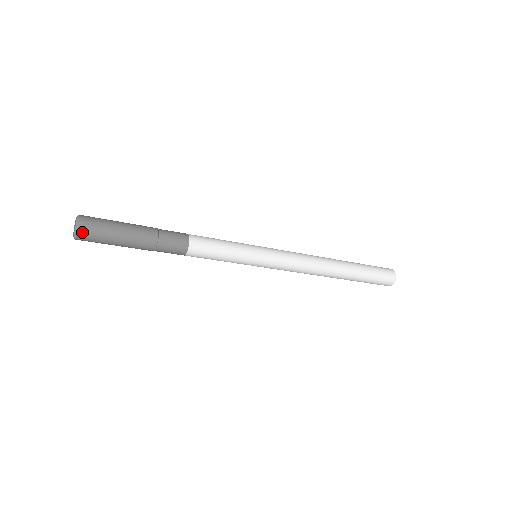
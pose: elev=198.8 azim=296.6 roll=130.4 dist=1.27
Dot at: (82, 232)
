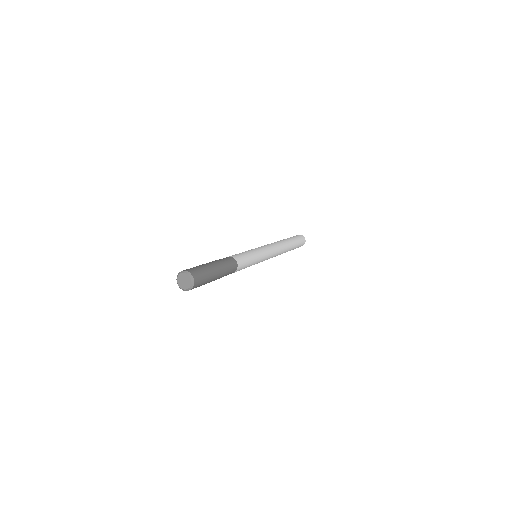
Dot at: occluded
